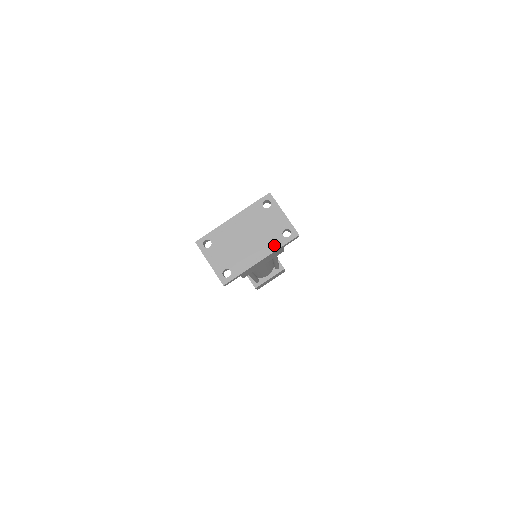
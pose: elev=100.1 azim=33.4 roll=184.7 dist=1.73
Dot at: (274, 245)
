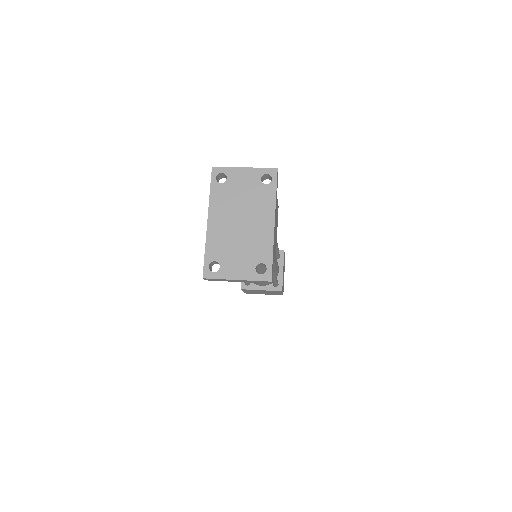
Dot at: (269, 200)
